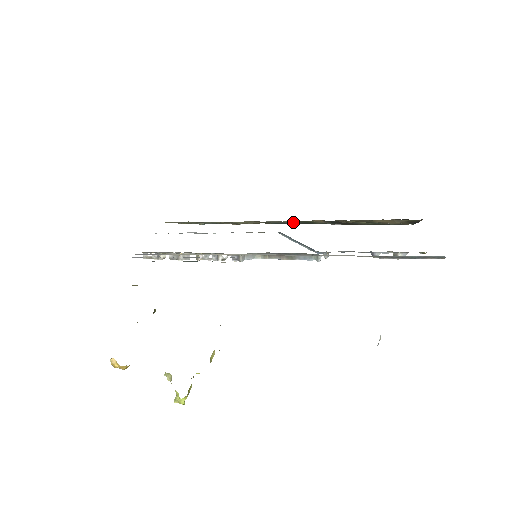
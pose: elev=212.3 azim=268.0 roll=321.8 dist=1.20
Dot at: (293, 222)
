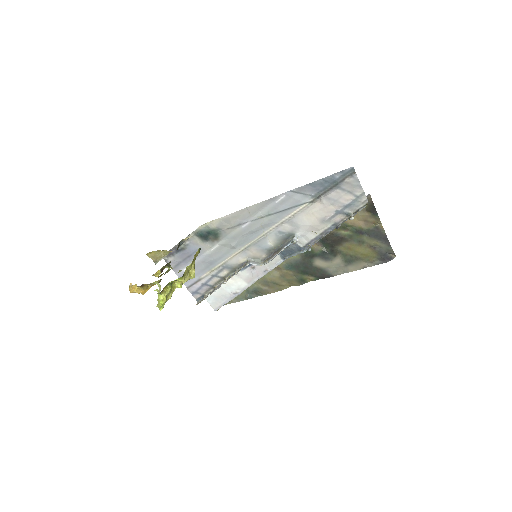
Dot at: (298, 256)
